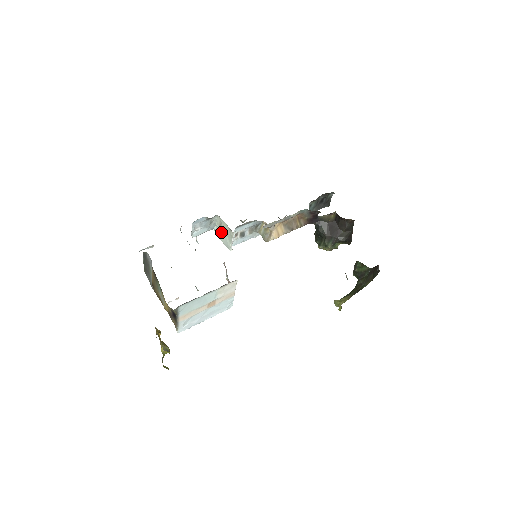
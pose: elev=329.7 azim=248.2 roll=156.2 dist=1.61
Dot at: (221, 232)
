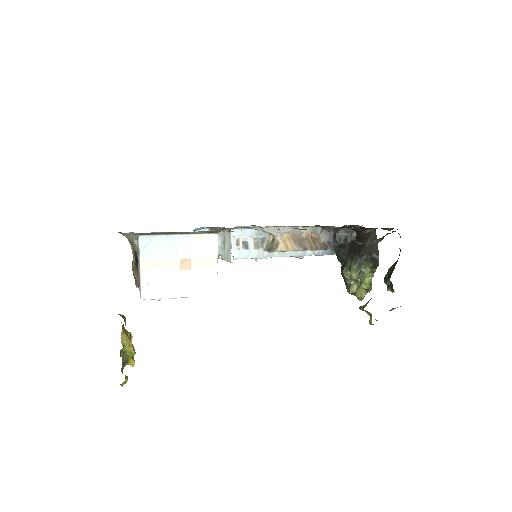
Dot at: (225, 249)
